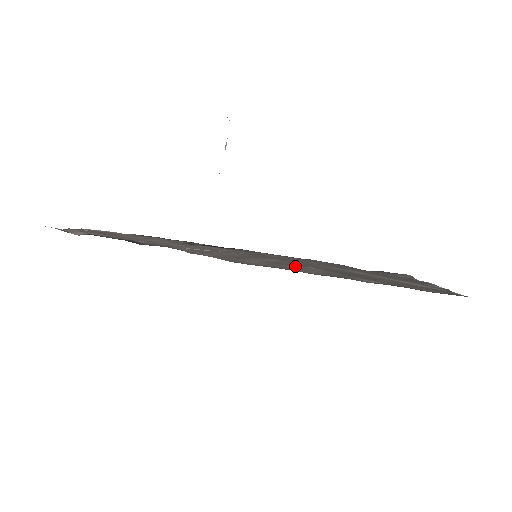
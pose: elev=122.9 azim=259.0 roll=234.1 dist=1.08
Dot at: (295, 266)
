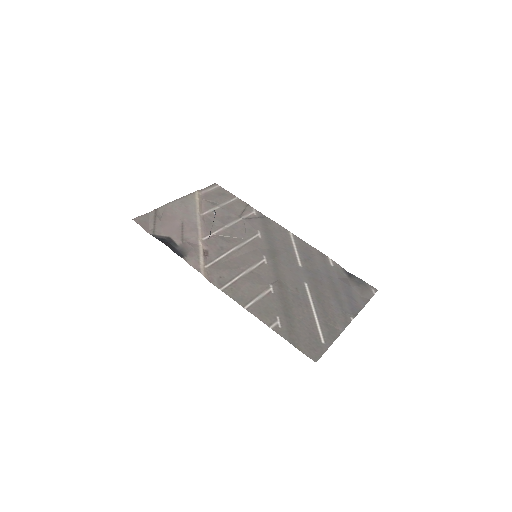
Dot at: (259, 285)
